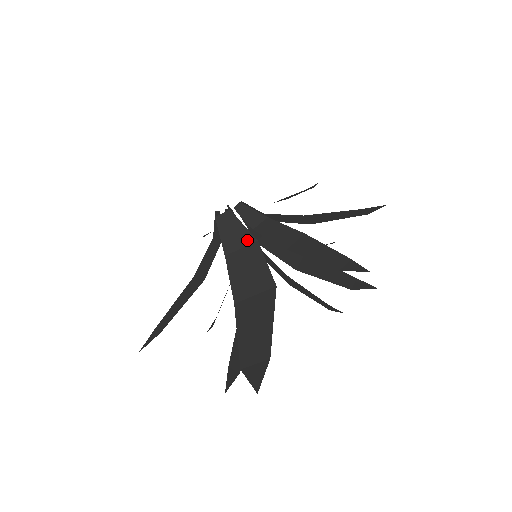
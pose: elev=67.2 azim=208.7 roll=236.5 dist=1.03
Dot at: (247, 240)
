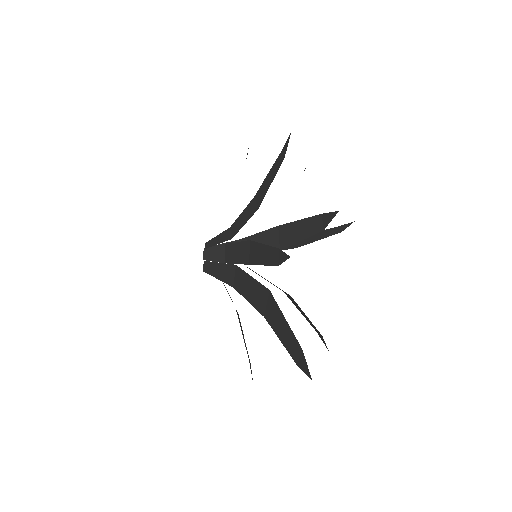
Dot at: (231, 269)
